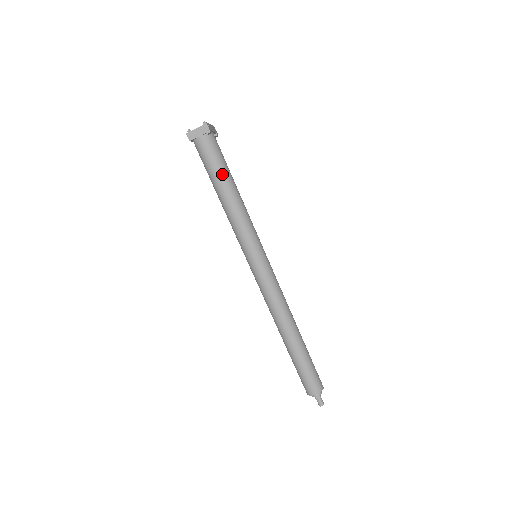
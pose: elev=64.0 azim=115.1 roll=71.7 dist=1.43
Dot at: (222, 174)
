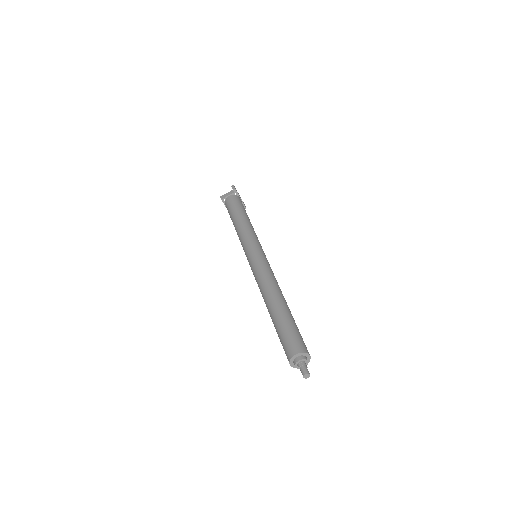
Dot at: (239, 210)
